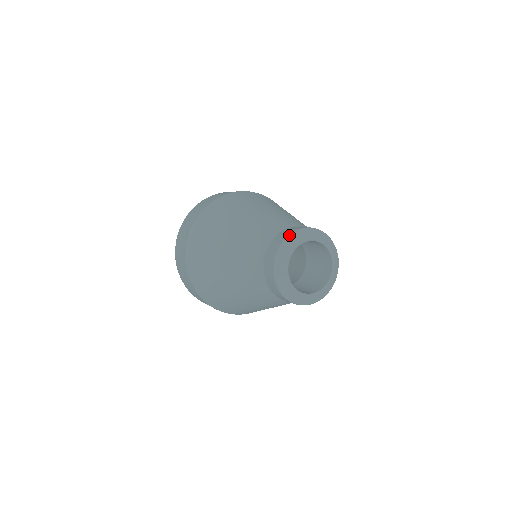
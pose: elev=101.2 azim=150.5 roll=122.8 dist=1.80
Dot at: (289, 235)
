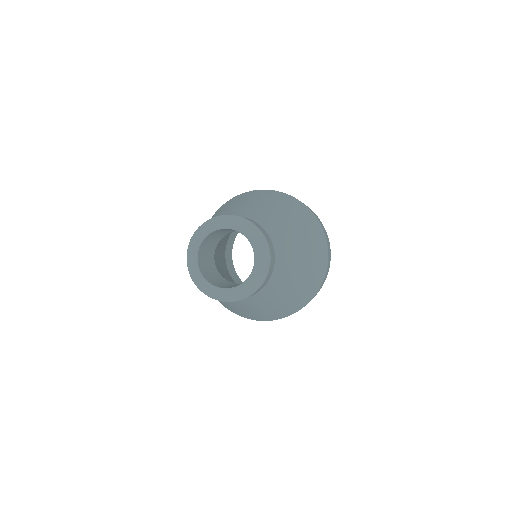
Dot at: (221, 215)
